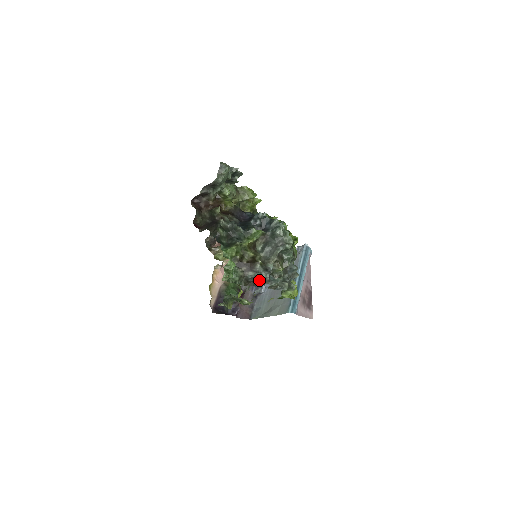
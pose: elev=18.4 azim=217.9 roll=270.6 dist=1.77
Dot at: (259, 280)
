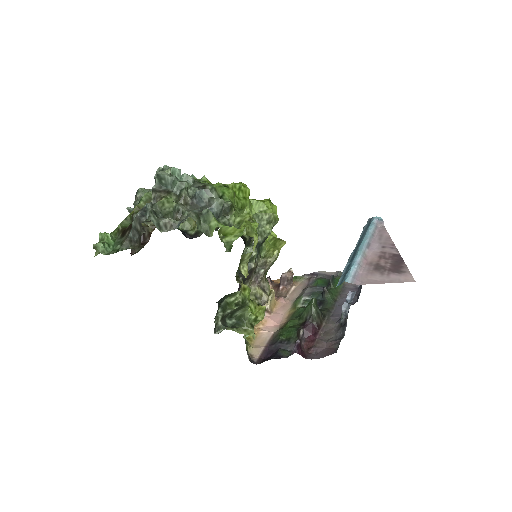
Dot at: (137, 227)
